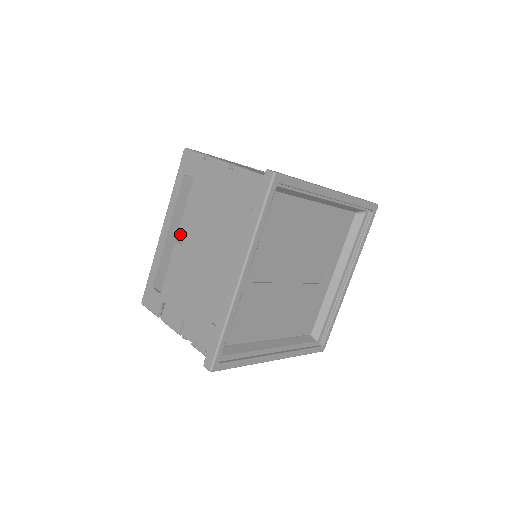
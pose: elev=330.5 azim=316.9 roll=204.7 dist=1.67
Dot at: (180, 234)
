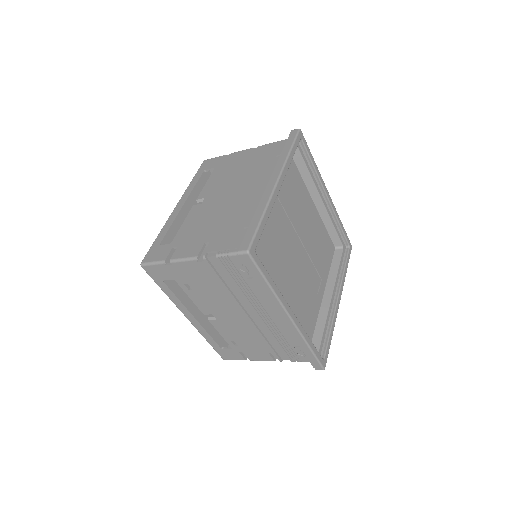
Dot at: (199, 198)
